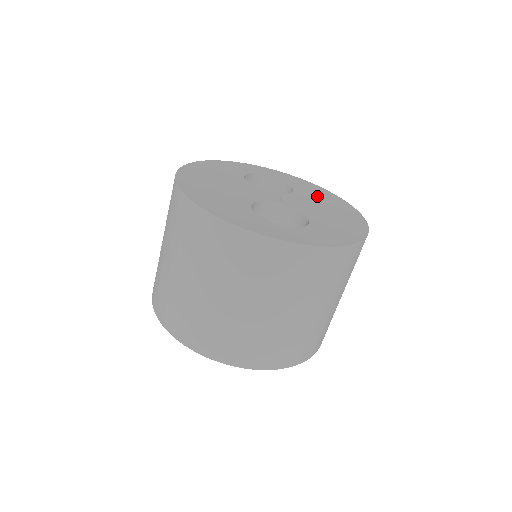
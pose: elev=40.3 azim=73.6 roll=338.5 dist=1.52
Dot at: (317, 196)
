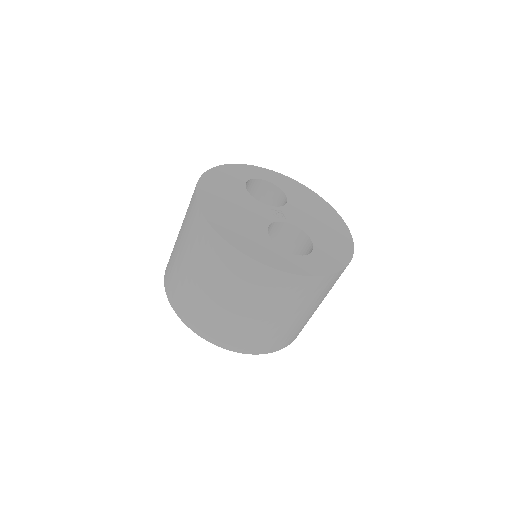
Dot at: (306, 201)
